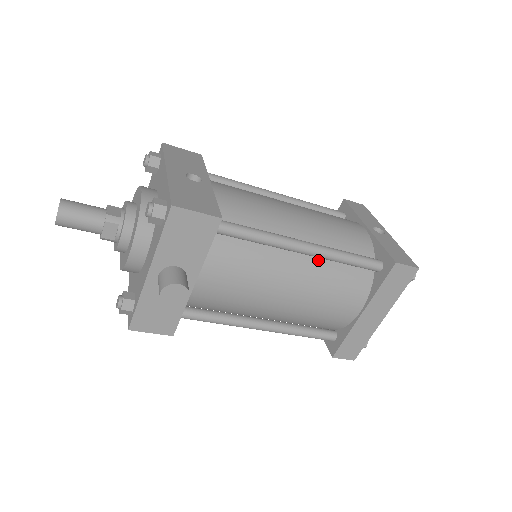
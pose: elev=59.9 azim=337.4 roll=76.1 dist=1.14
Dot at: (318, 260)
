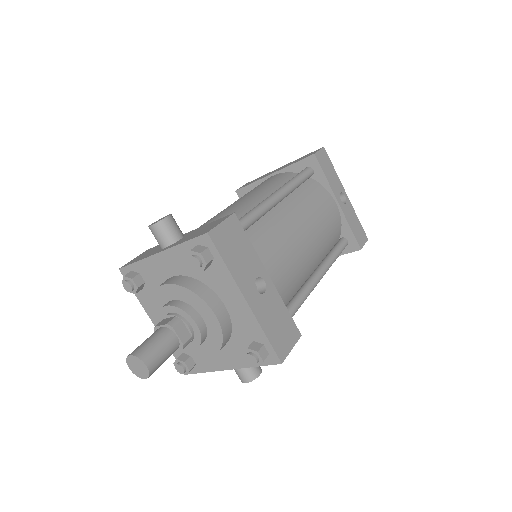
Dot at: occluded
